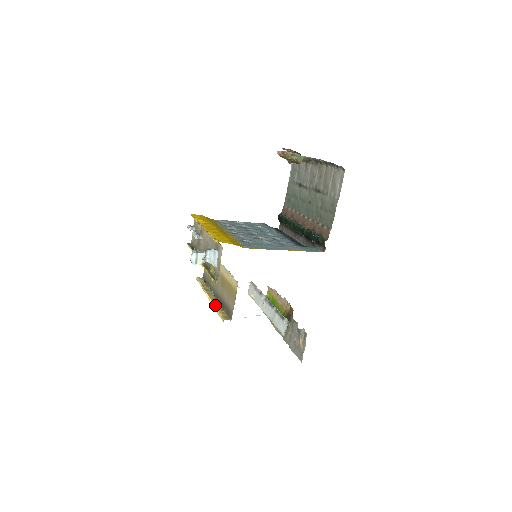
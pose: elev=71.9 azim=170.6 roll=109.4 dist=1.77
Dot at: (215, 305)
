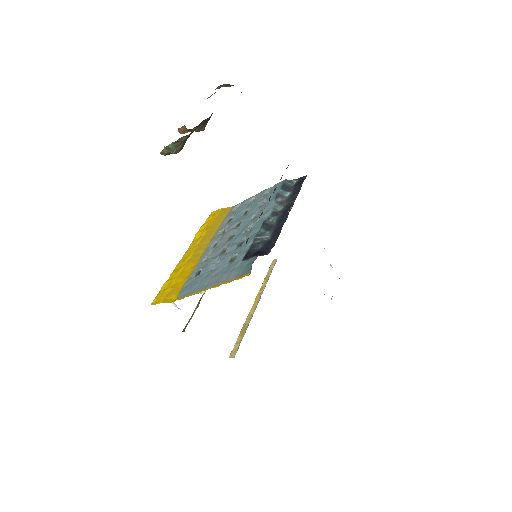
Dot at: (243, 325)
